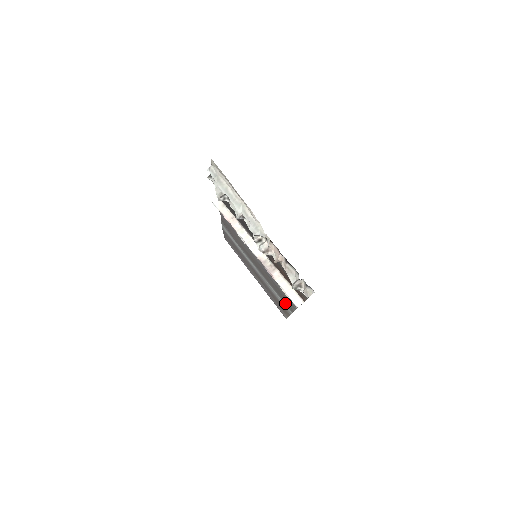
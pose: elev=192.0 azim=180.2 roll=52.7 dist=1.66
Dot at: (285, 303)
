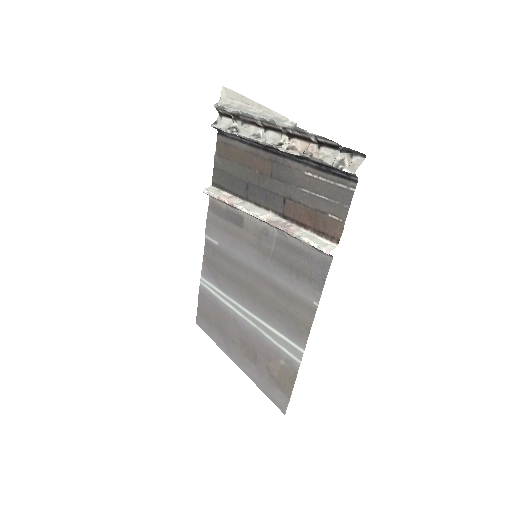
Dot at: (294, 334)
